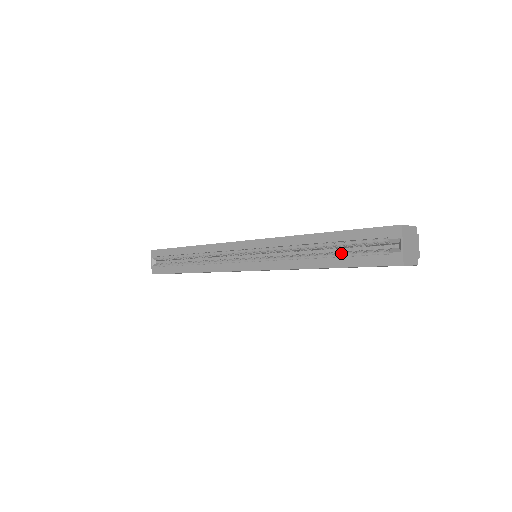
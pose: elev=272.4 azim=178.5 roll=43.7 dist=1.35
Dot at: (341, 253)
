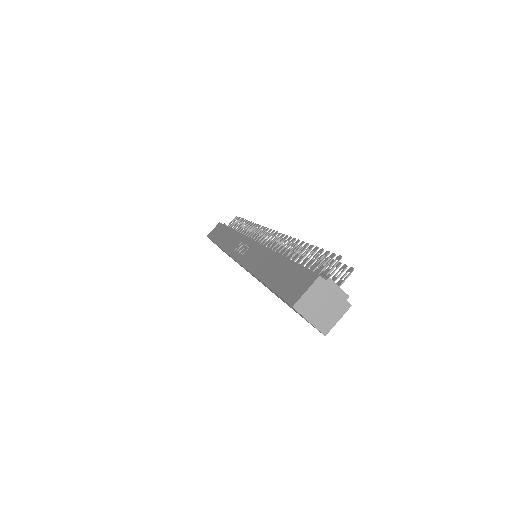
Dot at: occluded
